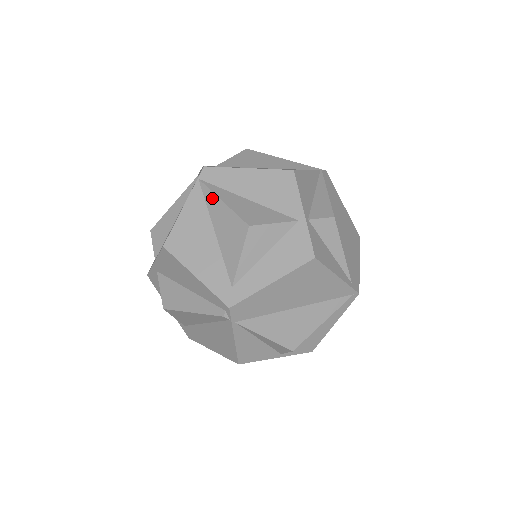
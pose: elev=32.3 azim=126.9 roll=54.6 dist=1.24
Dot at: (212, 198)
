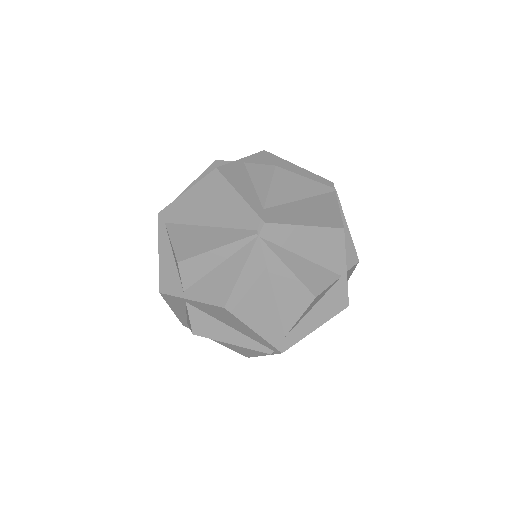
Dot at: (275, 261)
